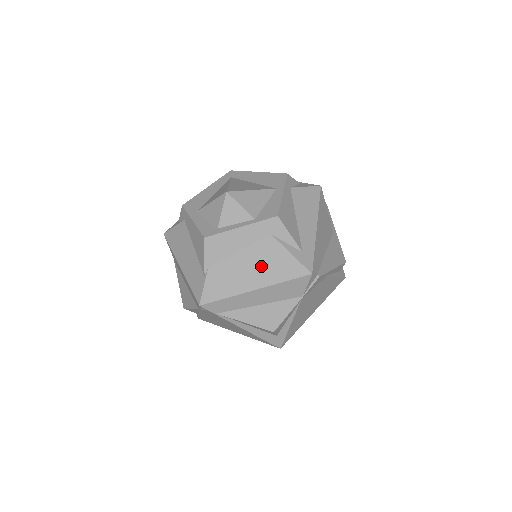
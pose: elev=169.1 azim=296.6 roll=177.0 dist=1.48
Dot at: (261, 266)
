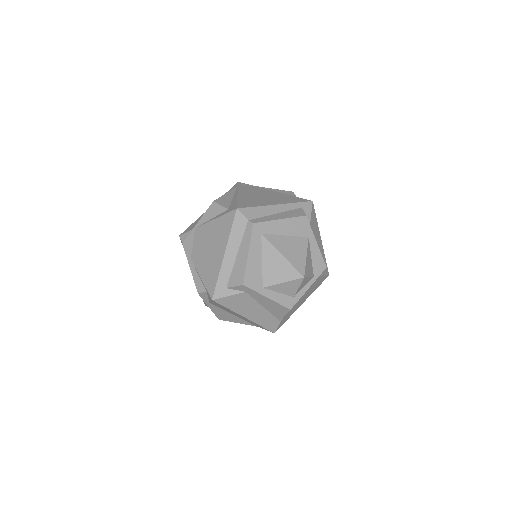
Dot at: occluded
